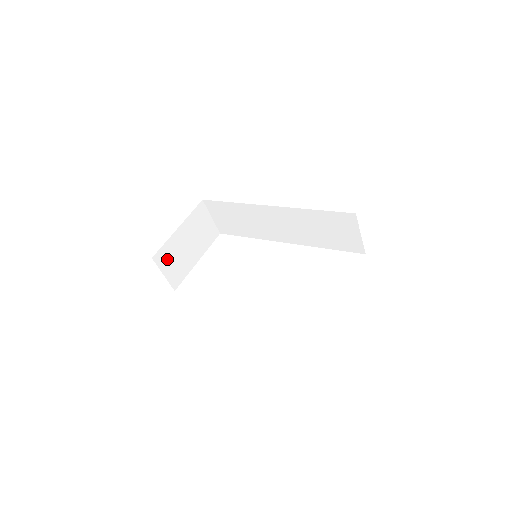
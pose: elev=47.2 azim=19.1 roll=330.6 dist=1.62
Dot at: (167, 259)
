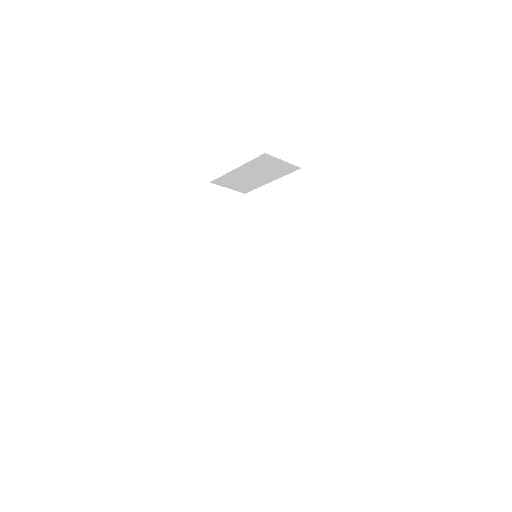
Dot at: (229, 182)
